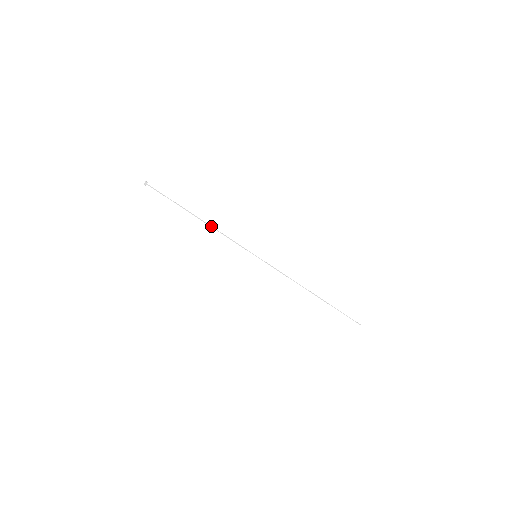
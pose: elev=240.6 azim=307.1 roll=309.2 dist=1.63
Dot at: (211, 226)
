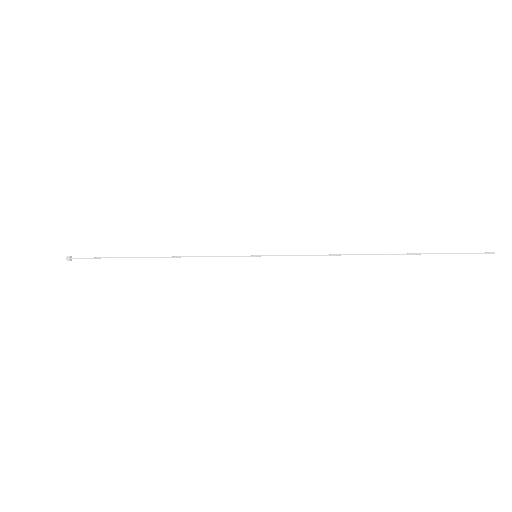
Dot at: (173, 257)
